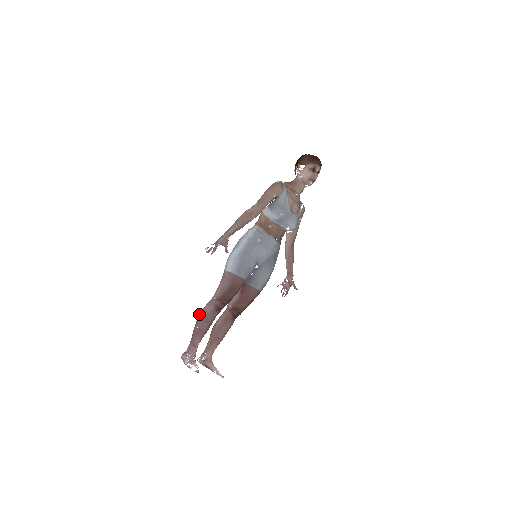
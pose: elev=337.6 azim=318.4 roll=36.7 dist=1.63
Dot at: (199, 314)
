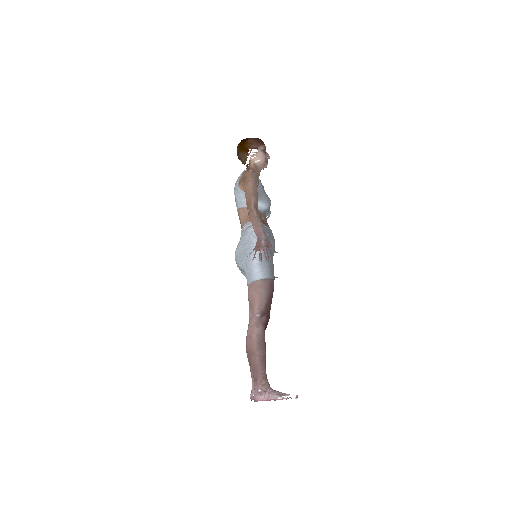
Dot at: (249, 343)
